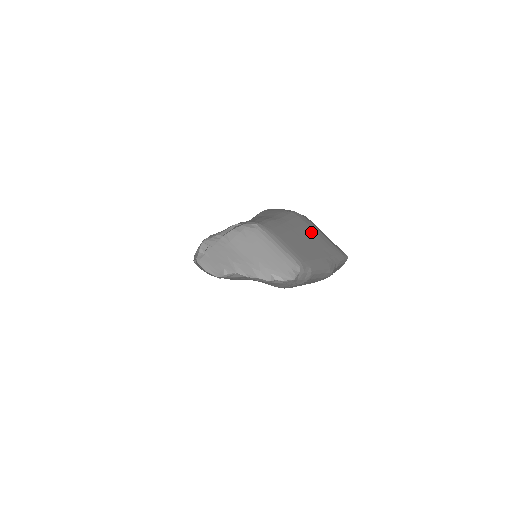
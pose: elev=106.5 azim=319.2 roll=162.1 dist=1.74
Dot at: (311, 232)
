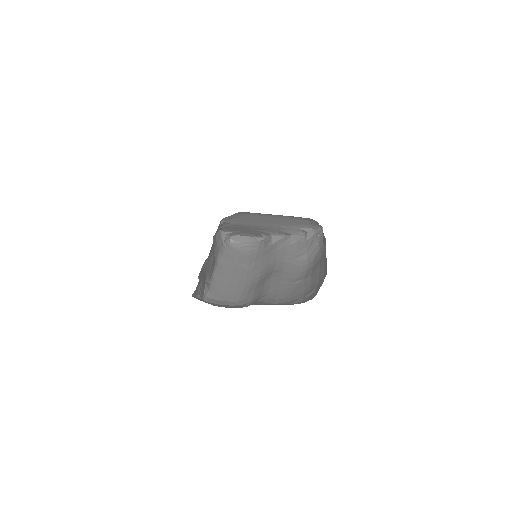
Dot at: occluded
